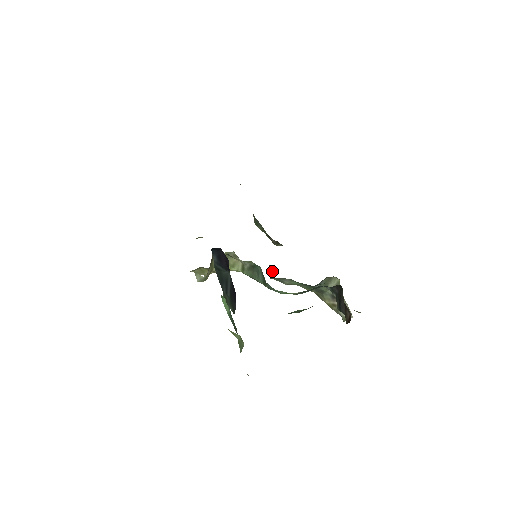
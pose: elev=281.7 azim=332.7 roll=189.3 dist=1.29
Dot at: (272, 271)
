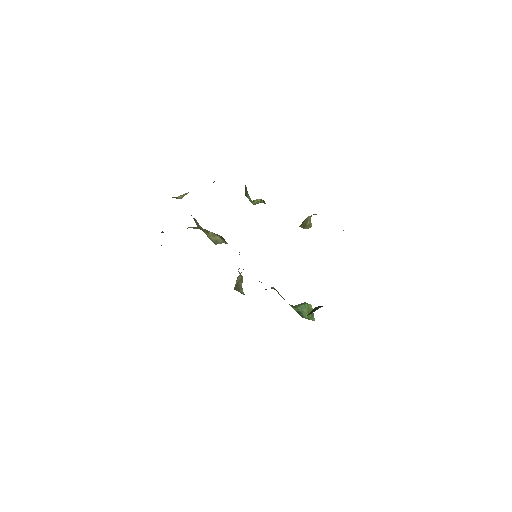
Dot at: occluded
